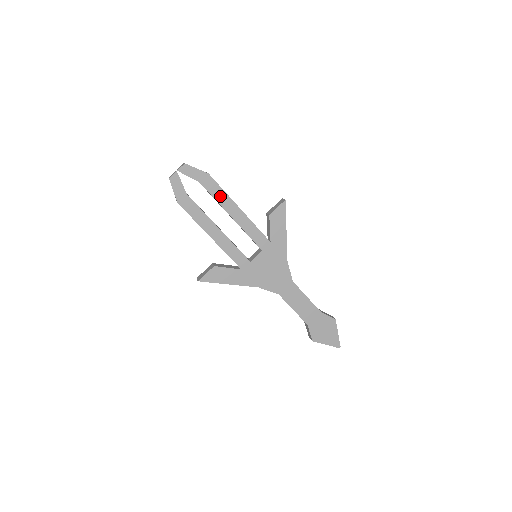
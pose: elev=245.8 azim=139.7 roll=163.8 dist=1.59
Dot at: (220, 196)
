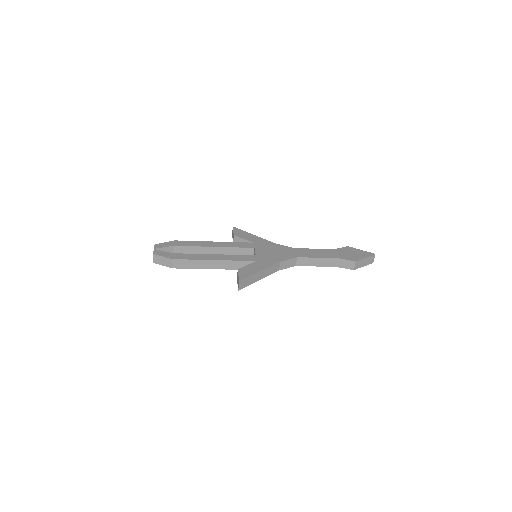
Dot at: occluded
